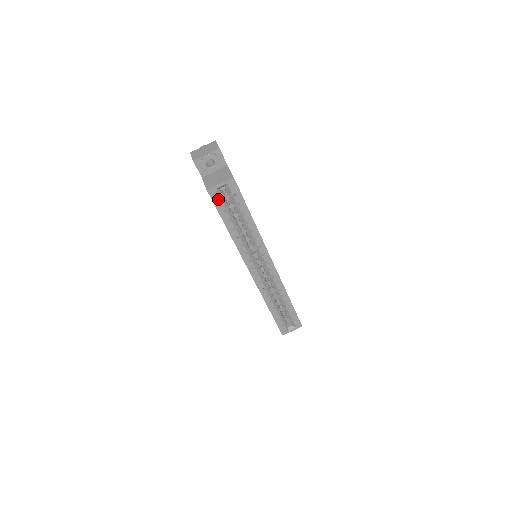
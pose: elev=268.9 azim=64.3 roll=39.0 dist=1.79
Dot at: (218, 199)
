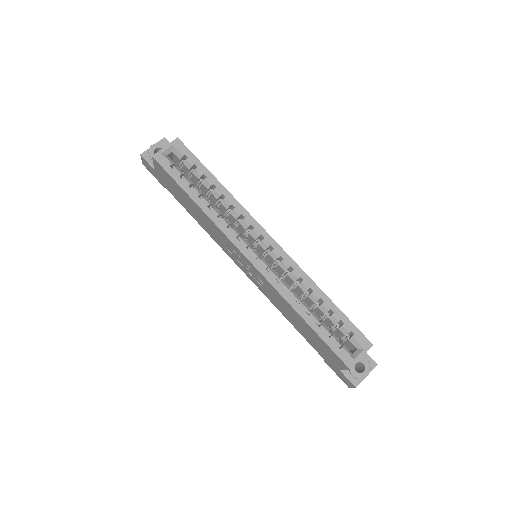
Dot at: (168, 164)
